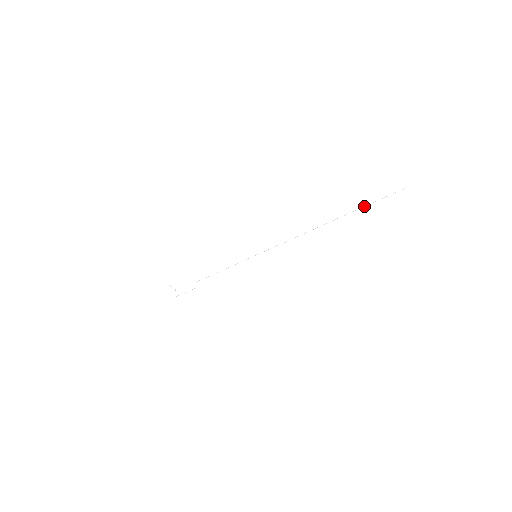
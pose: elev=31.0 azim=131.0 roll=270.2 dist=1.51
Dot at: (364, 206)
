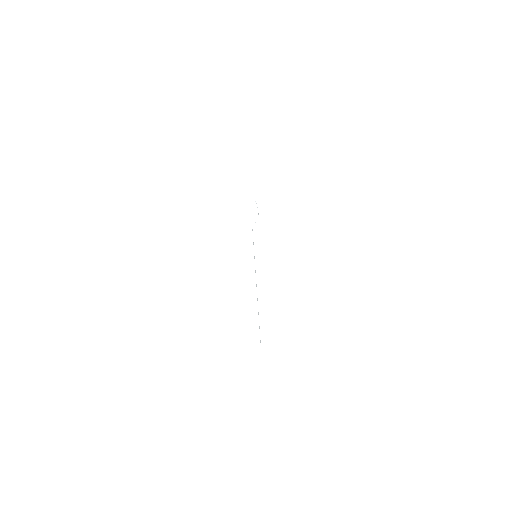
Dot at: occluded
